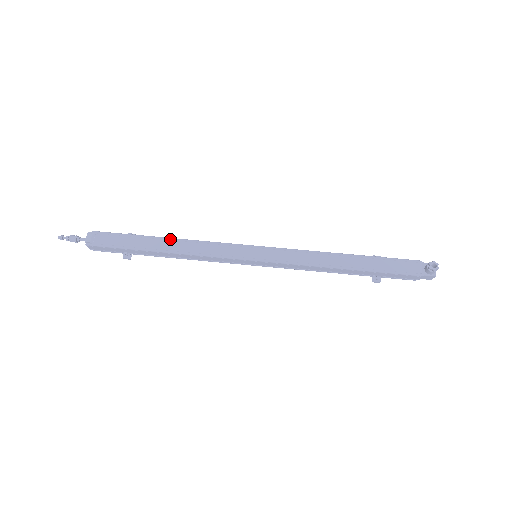
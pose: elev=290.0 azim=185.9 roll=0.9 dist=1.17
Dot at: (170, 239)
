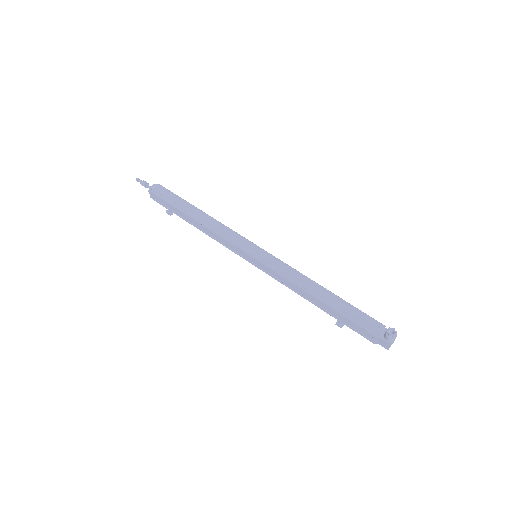
Dot at: (204, 213)
